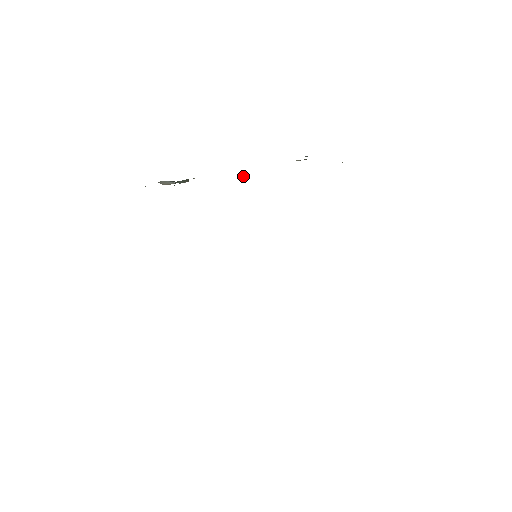
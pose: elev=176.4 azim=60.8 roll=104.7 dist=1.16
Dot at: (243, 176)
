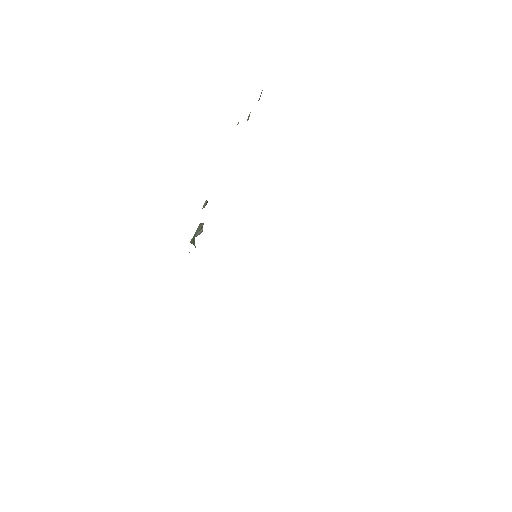
Dot at: (204, 206)
